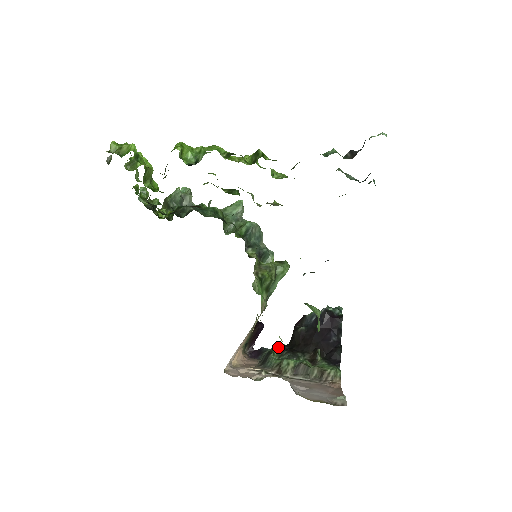
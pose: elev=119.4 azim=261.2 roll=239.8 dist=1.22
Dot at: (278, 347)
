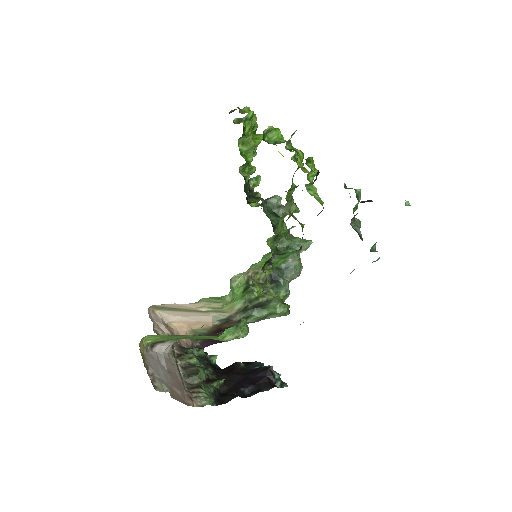
Dot at: (212, 357)
